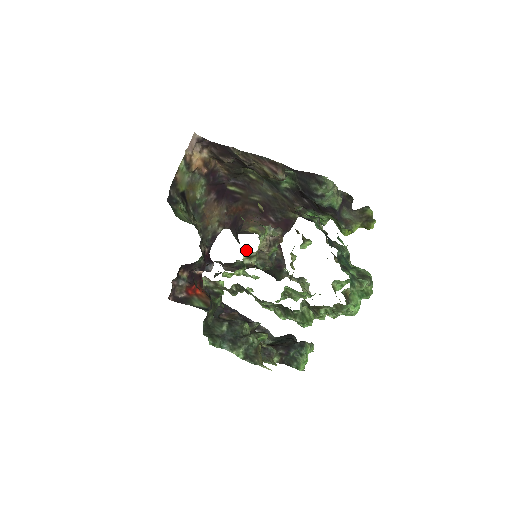
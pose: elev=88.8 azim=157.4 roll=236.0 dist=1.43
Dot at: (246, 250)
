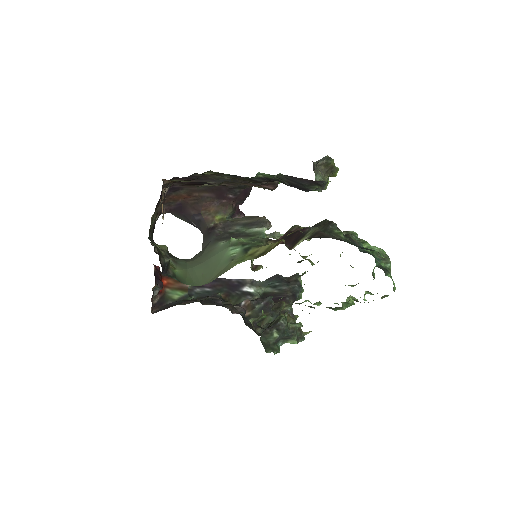
Dot at: (251, 260)
